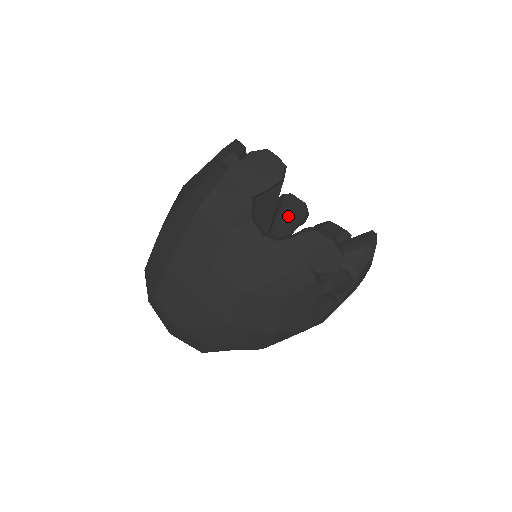
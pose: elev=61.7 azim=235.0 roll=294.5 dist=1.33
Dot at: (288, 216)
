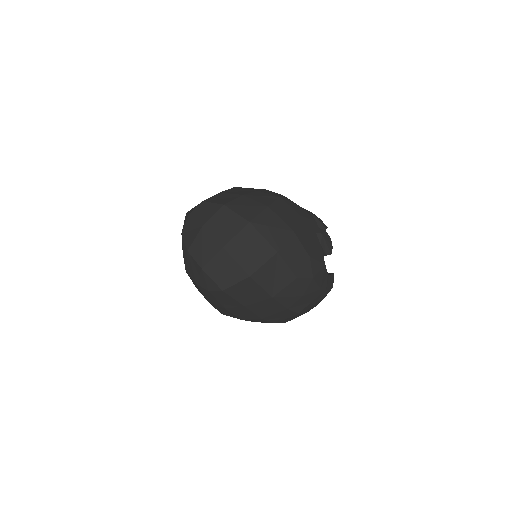
Dot at: occluded
